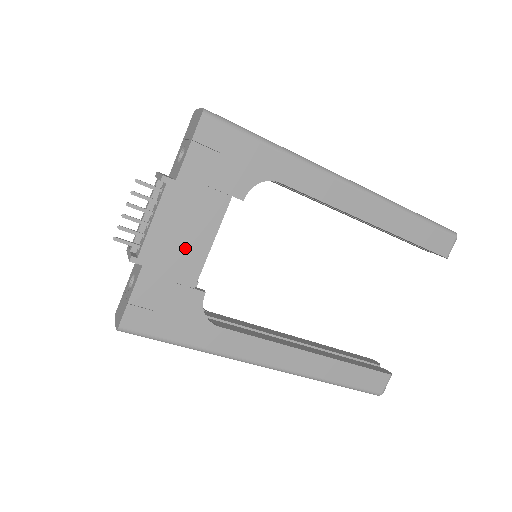
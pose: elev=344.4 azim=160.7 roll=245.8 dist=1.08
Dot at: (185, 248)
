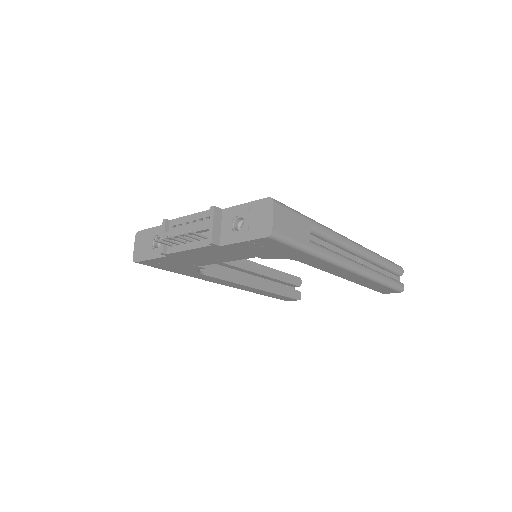
Dot at: (204, 259)
